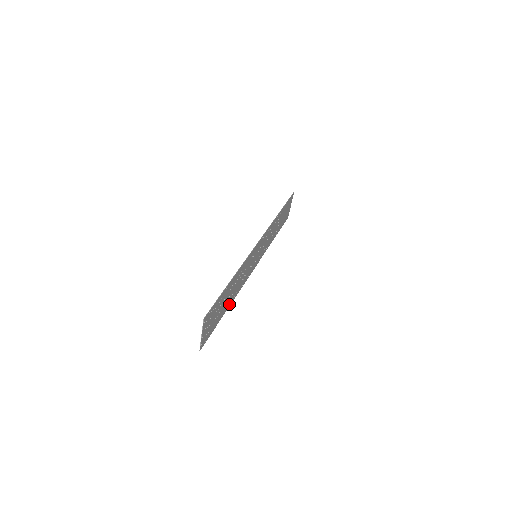
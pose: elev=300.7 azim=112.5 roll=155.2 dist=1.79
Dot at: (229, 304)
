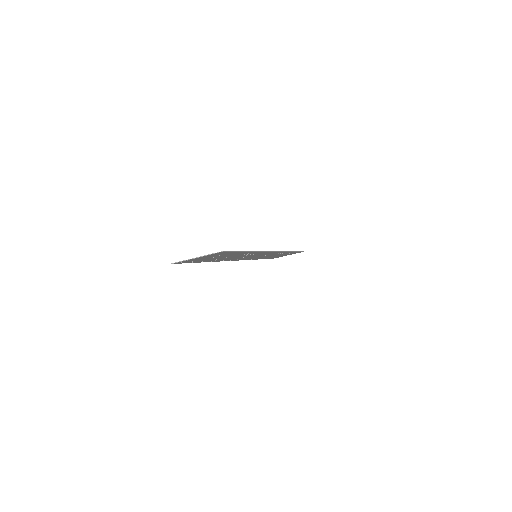
Dot at: occluded
